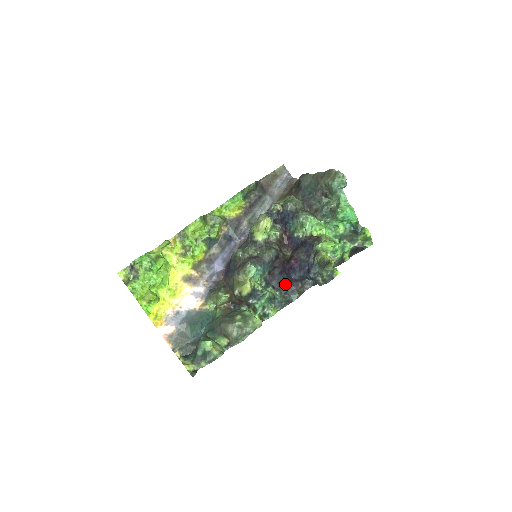
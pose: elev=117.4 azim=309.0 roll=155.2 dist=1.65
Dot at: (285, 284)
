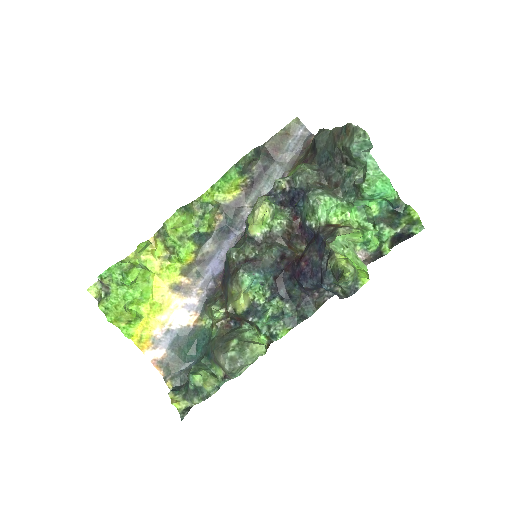
Dot at: (297, 293)
